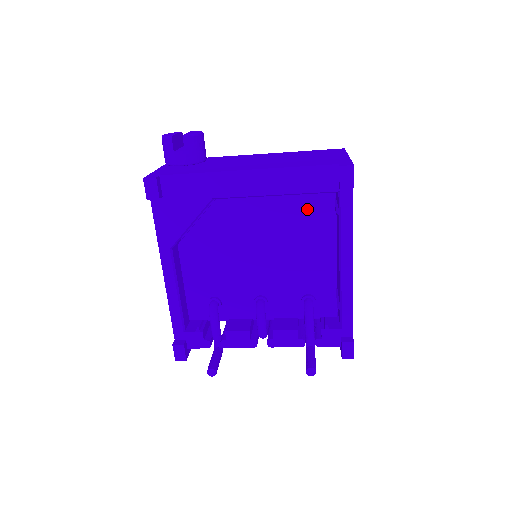
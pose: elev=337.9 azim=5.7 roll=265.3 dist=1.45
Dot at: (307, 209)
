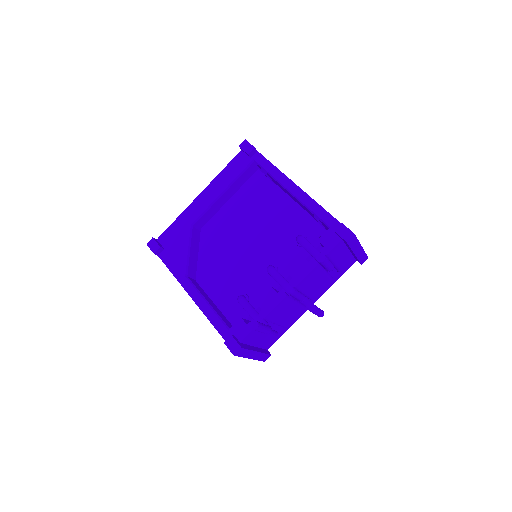
Dot at: (253, 192)
